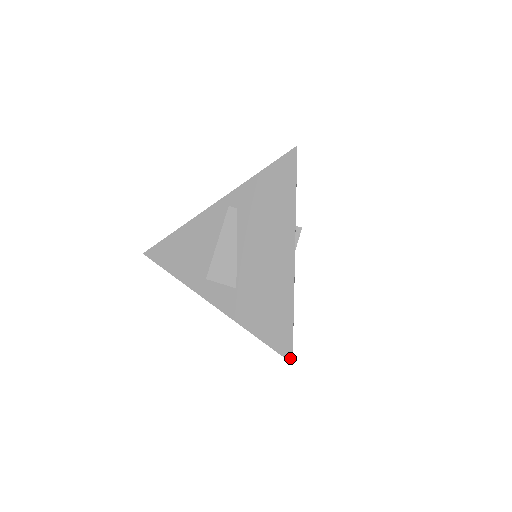
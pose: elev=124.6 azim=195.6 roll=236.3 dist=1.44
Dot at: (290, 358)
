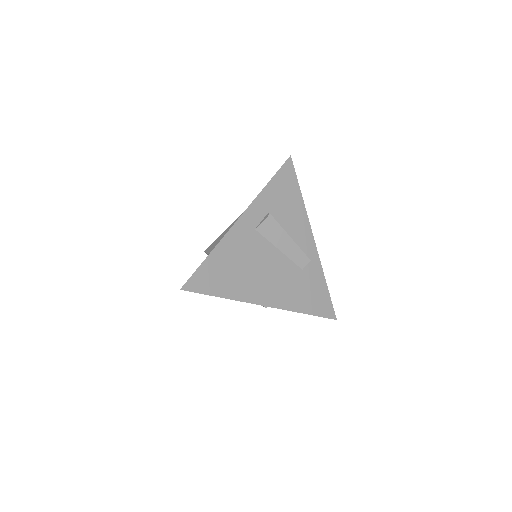
Dot at: (183, 286)
